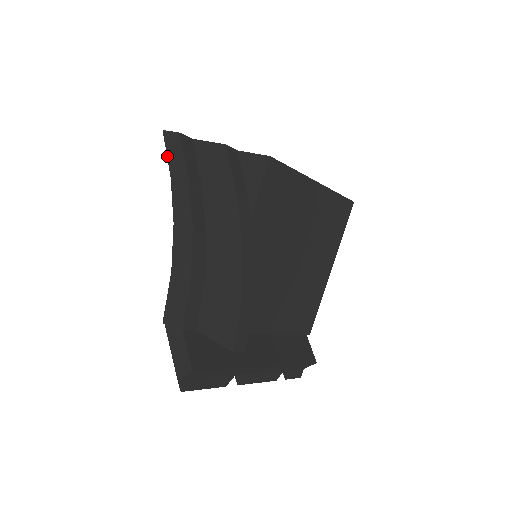
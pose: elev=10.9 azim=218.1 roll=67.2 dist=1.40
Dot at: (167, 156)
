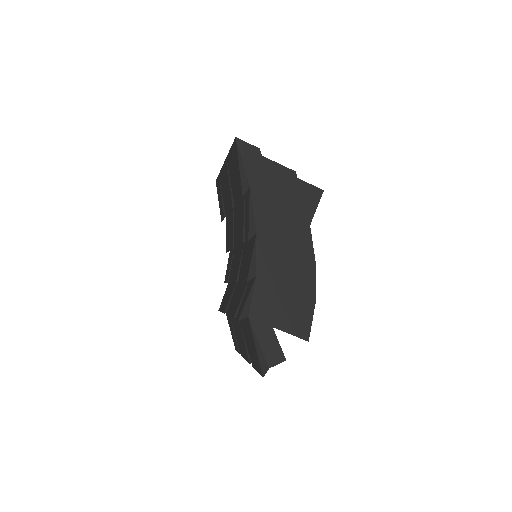
Dot at: (244, 166)
